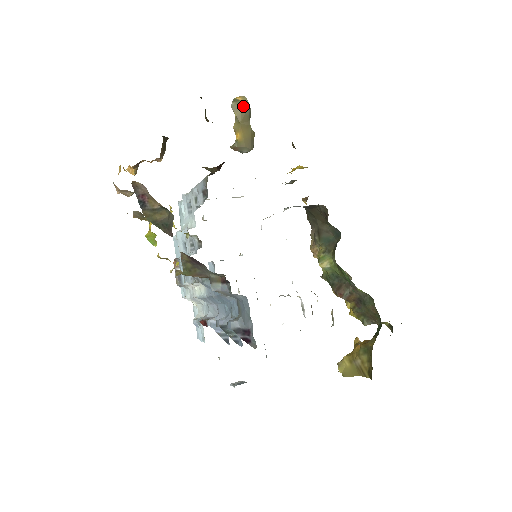
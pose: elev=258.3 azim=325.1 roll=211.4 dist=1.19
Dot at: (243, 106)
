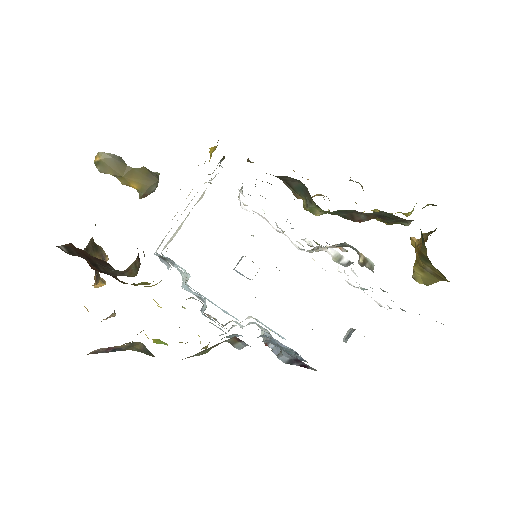
Dot at: (107, 162)
